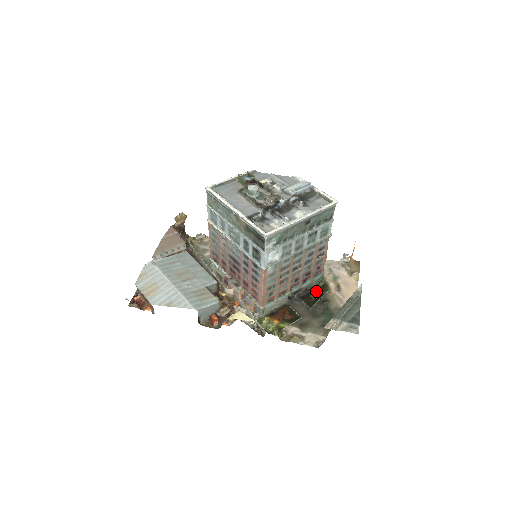
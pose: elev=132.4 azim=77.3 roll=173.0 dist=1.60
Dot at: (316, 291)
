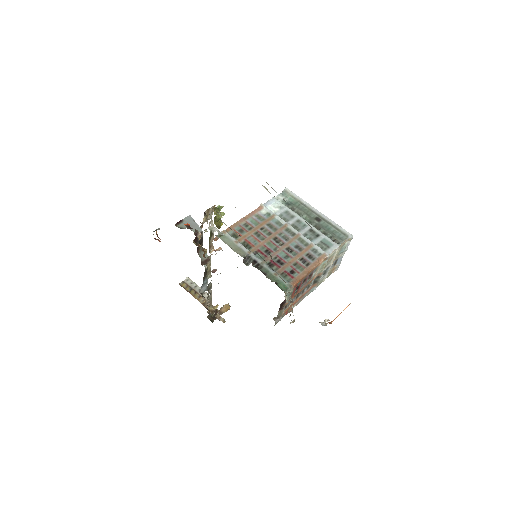
Dot at: occluded
